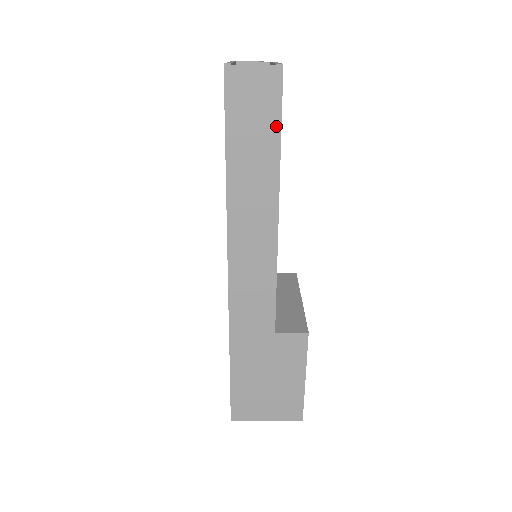
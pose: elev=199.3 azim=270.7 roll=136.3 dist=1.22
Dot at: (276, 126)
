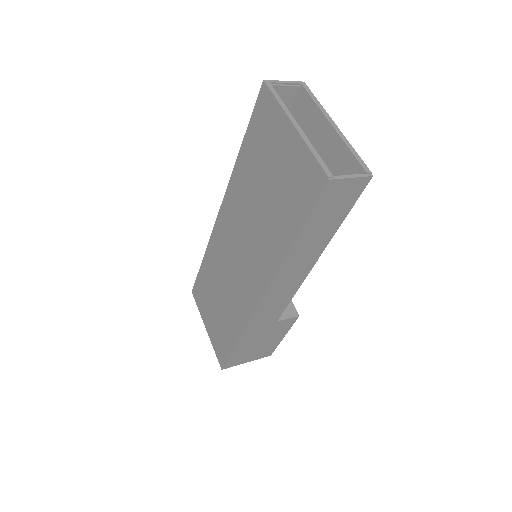
Dot at: (345, 213)
